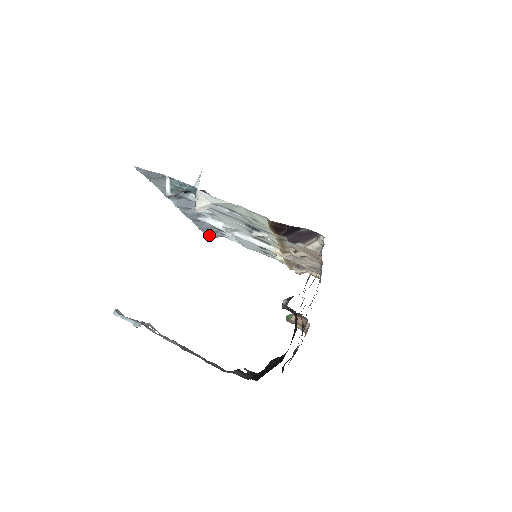
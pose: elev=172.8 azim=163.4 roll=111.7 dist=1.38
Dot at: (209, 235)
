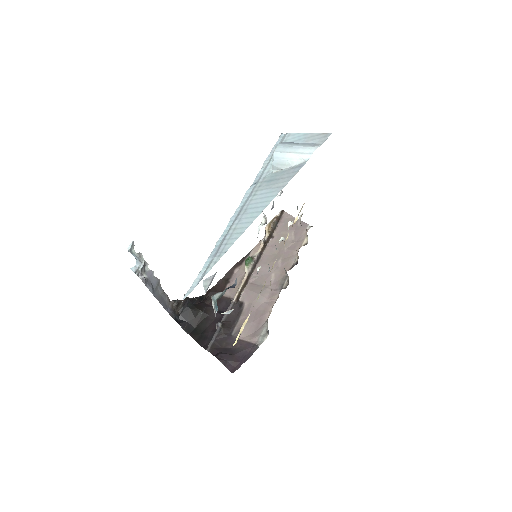
Dot at: occluded
